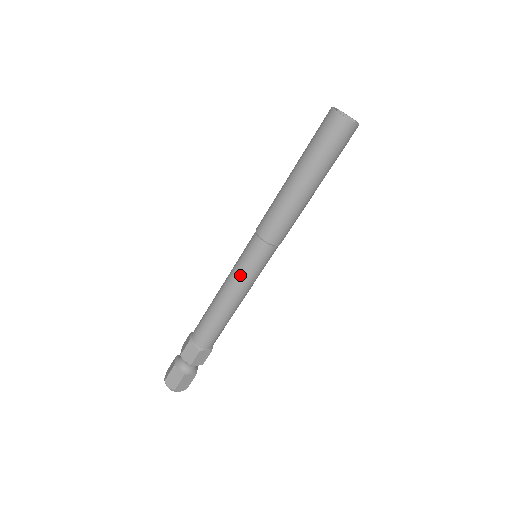
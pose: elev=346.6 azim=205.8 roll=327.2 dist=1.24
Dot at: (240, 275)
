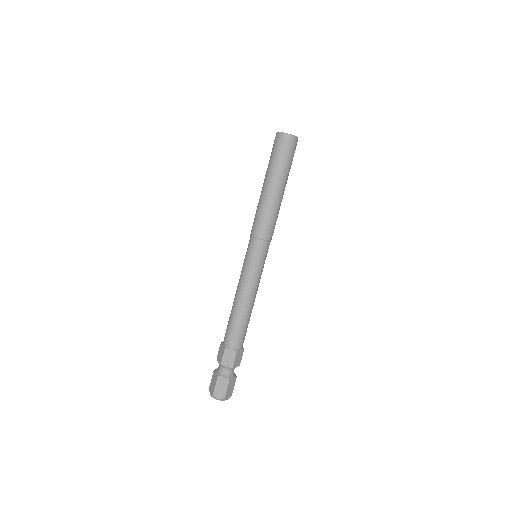
Dot at: (243, 270)
